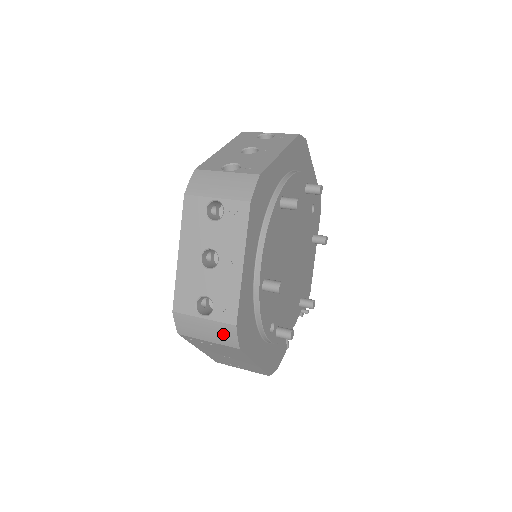
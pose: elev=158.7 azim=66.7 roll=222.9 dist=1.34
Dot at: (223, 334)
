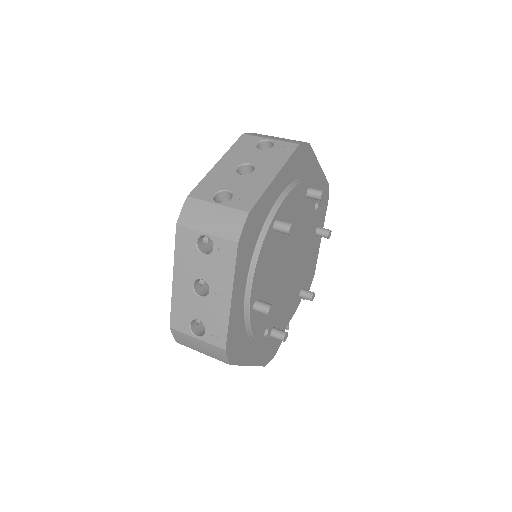
Dot at: (215, 353)
